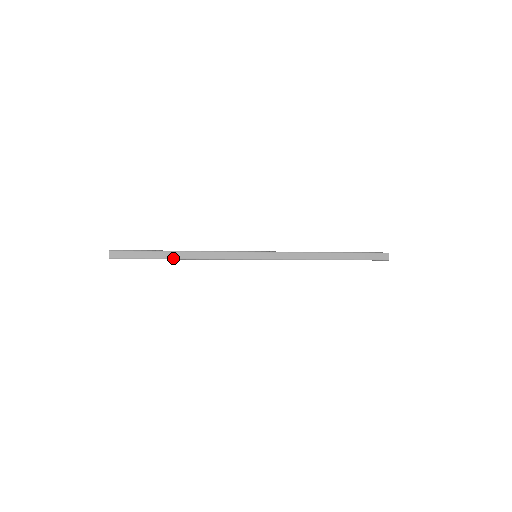
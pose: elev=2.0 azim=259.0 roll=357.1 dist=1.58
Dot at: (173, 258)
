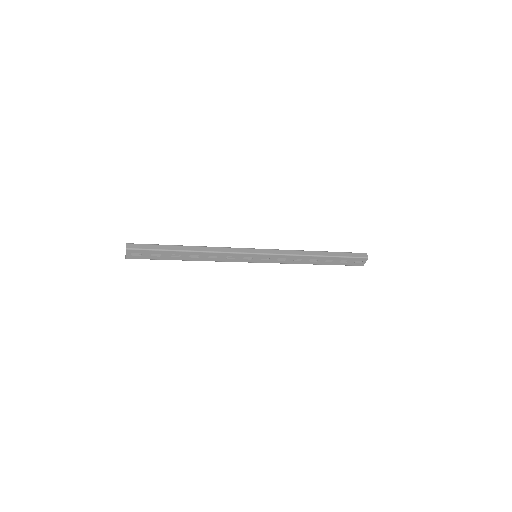
Dot at: (184, 250)
